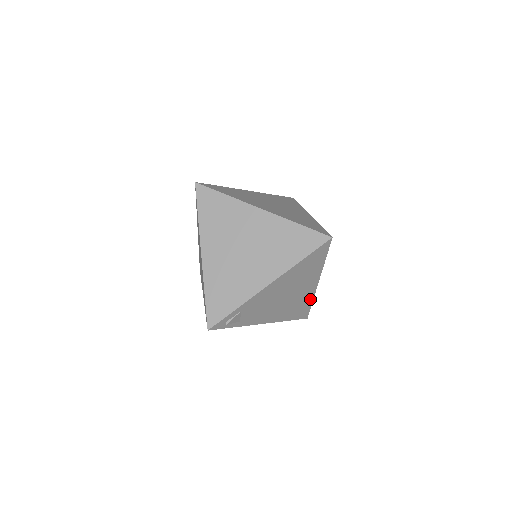
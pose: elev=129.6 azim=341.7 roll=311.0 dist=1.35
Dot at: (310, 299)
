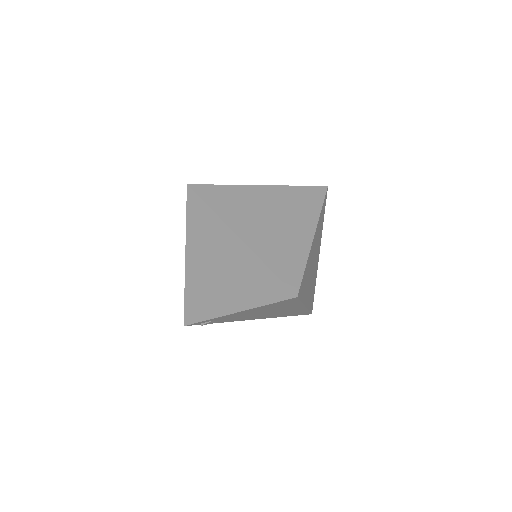
Dot at: (304, 310)
